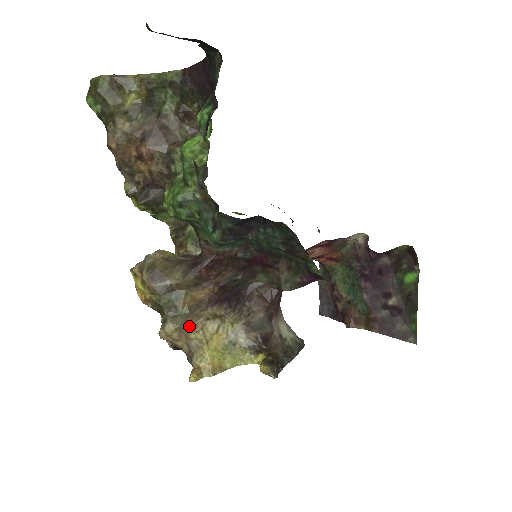
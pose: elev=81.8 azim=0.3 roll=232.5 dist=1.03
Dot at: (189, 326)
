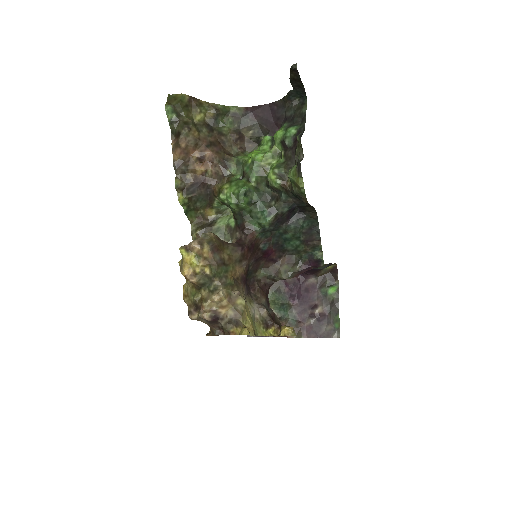
Dot at: (239, 292)
